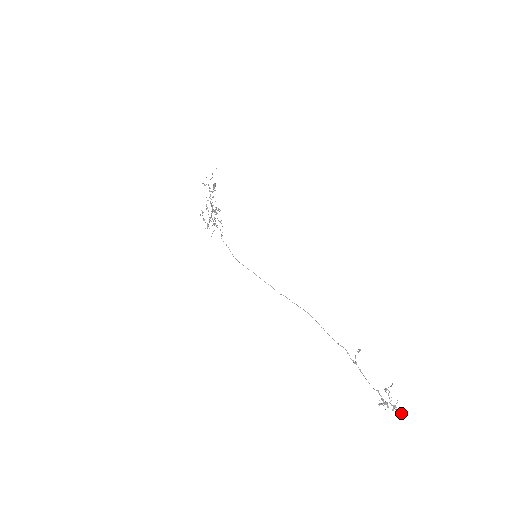
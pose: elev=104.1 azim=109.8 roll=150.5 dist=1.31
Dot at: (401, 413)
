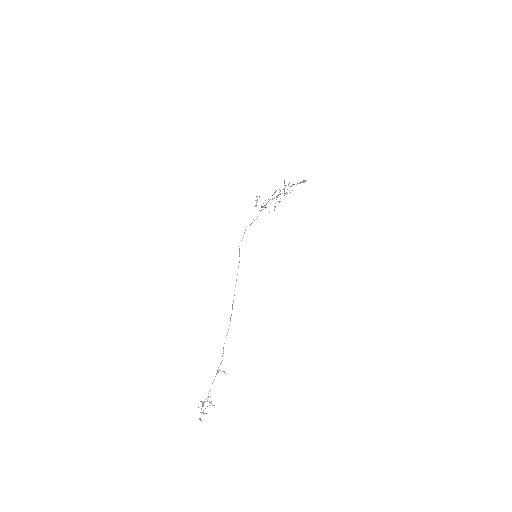
Dot at: (200, 420)
